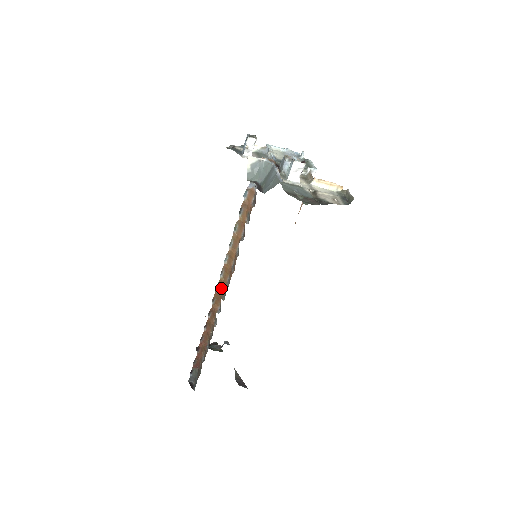
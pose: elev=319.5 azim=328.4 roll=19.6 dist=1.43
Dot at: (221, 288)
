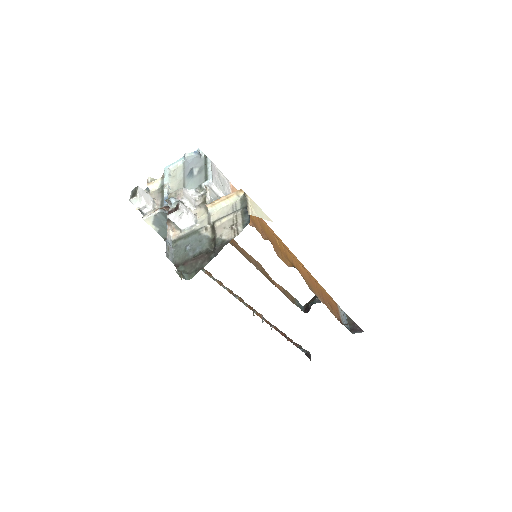
Dot at: (247, 304)
